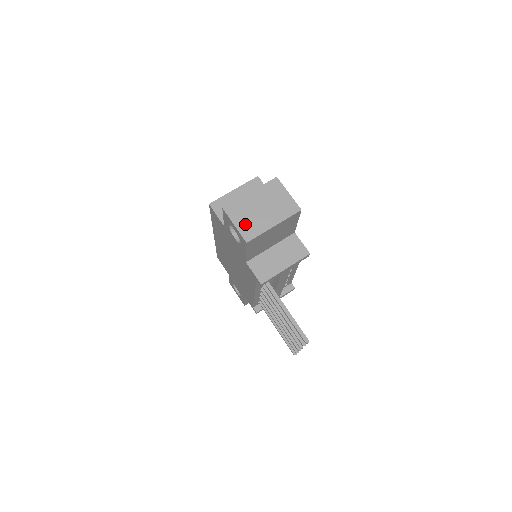
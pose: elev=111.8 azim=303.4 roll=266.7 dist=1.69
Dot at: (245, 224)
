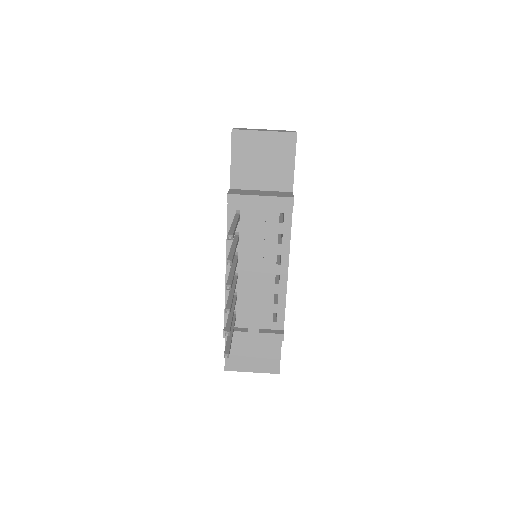
Dot at: occluded
